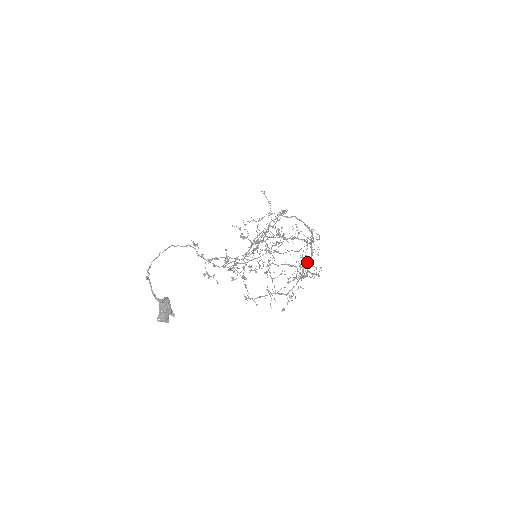
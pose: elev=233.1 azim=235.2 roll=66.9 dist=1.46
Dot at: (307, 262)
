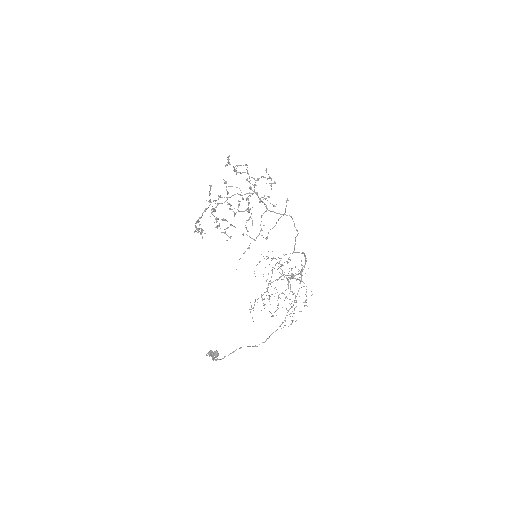
Dot at: occluded
